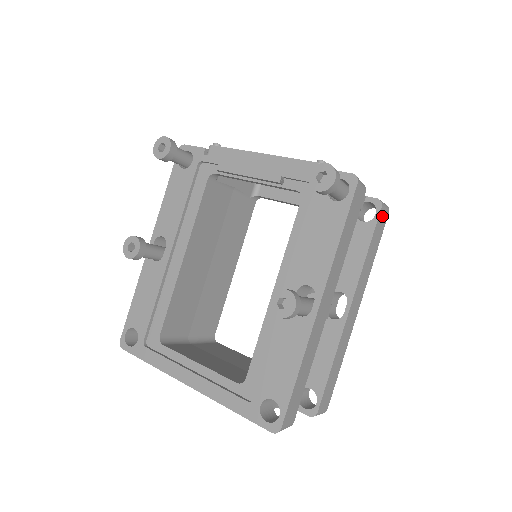
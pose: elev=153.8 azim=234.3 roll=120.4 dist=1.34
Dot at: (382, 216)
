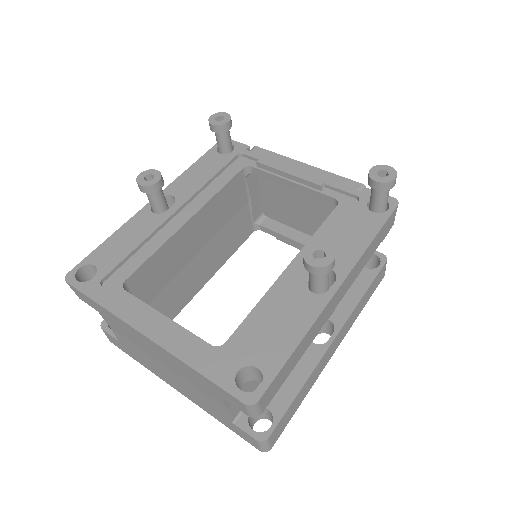
Dot at: (382, 272)
